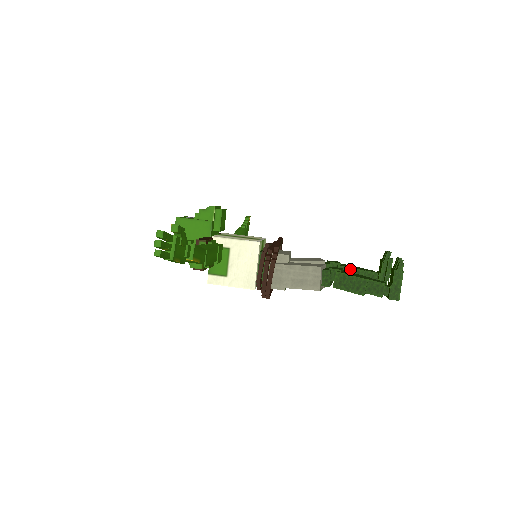
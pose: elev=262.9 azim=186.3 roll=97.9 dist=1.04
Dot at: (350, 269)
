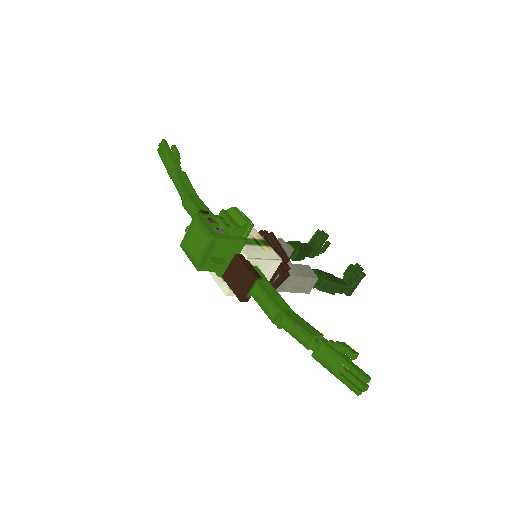
Dot at: (304, 252)
